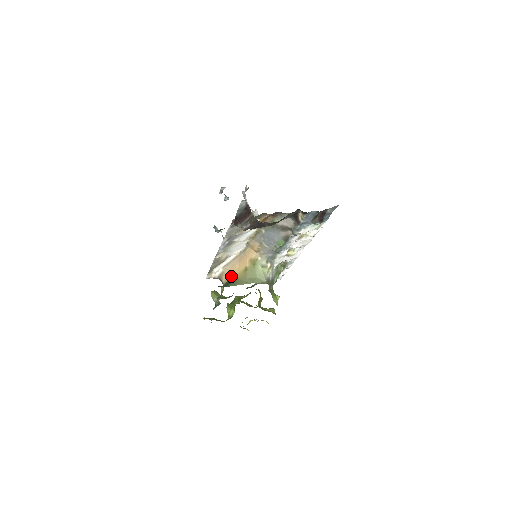
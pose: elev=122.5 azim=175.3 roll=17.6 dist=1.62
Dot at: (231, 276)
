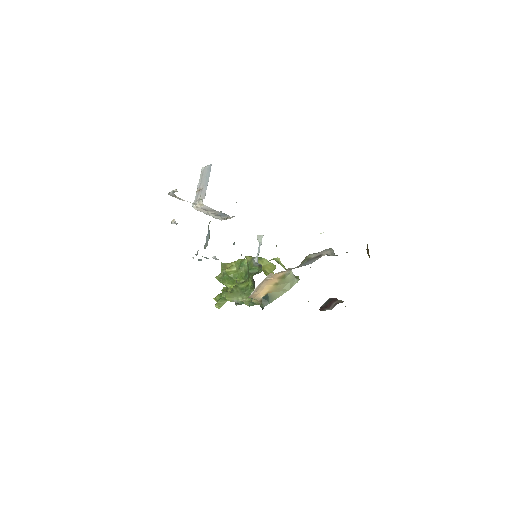
Dot at: (263, 294)
